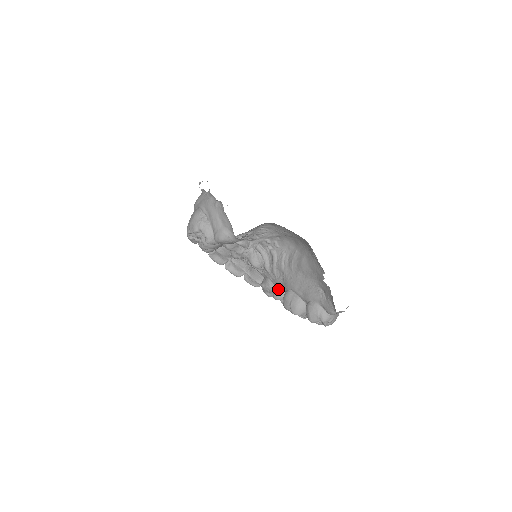
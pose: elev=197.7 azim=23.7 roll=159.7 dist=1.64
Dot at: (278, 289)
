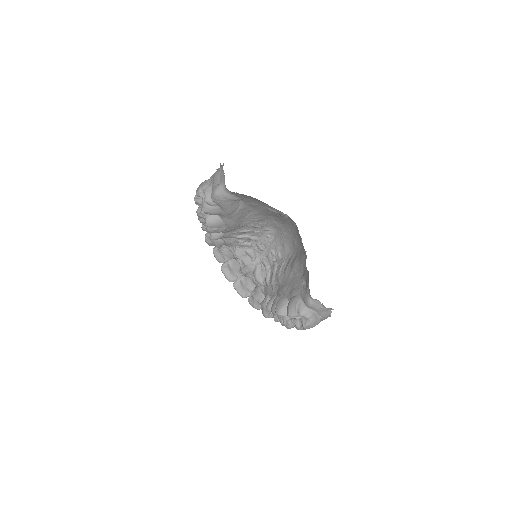
Dot at: (272, 299)
